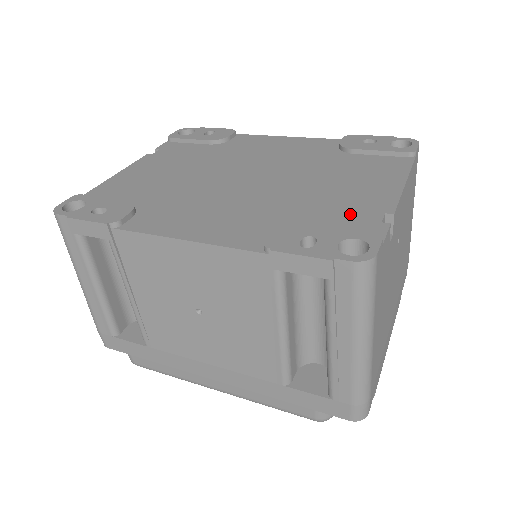
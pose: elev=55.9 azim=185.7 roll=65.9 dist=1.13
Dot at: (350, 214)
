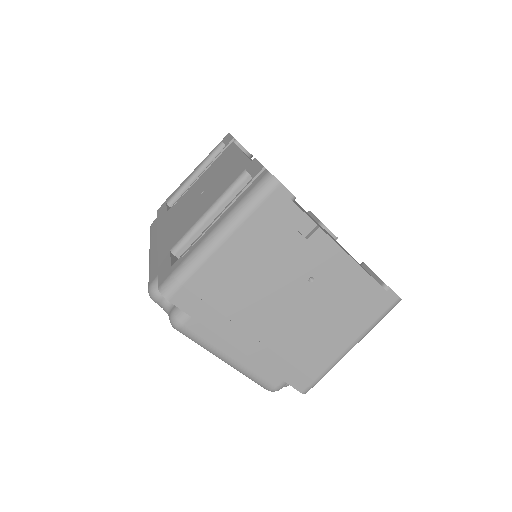
Dot at: occluded
